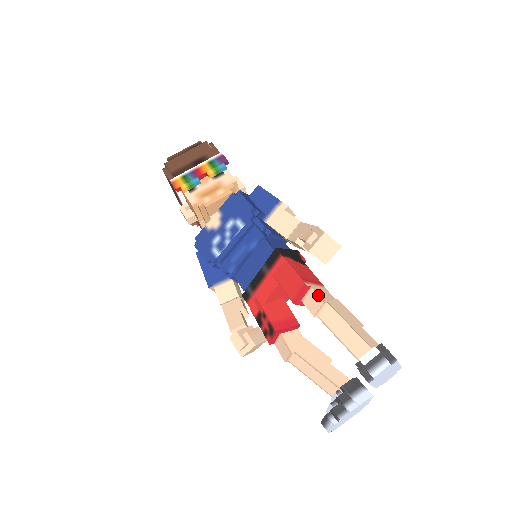
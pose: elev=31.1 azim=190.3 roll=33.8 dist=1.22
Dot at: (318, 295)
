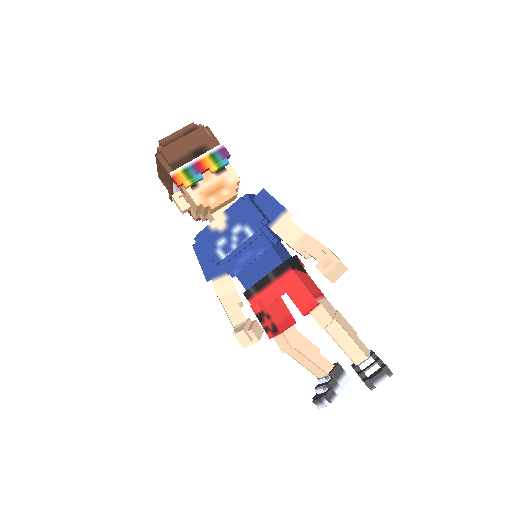
Dot at: (328, 313)
